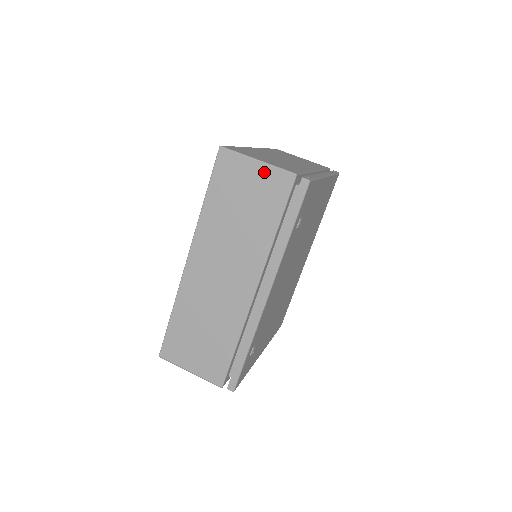
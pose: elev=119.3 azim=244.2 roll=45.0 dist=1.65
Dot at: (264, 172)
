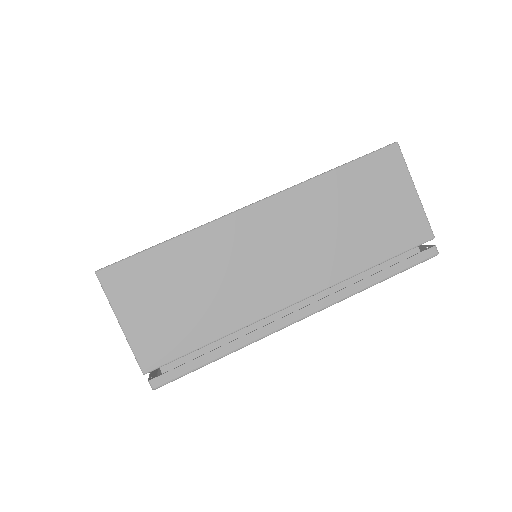
Dot at: (412, 206)
